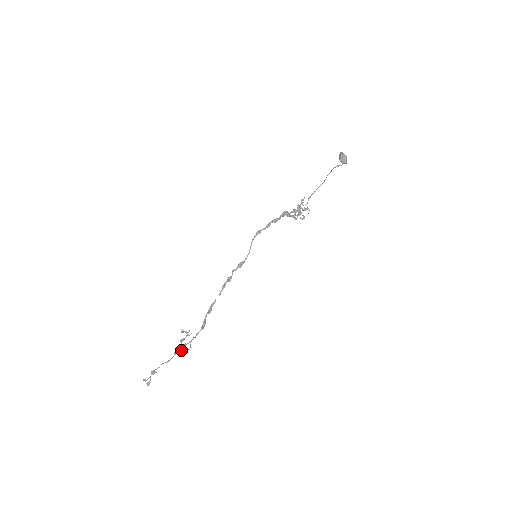
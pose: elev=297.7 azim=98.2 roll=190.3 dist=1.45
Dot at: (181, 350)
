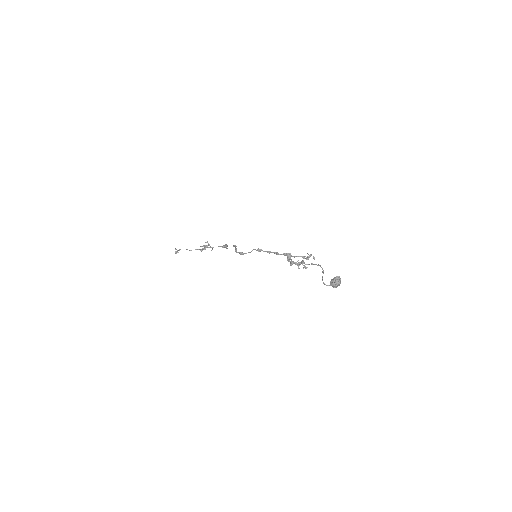
Dot at: (201, 251)
